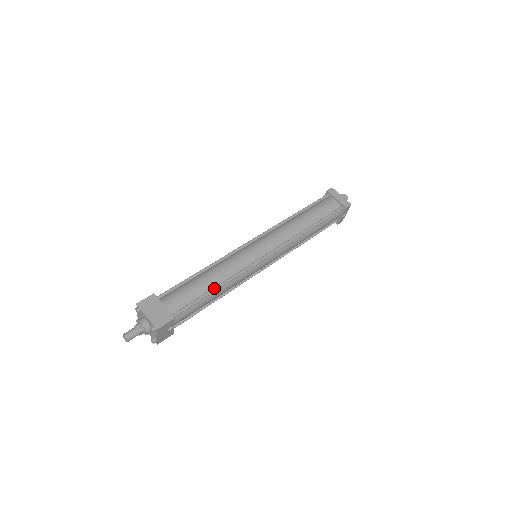
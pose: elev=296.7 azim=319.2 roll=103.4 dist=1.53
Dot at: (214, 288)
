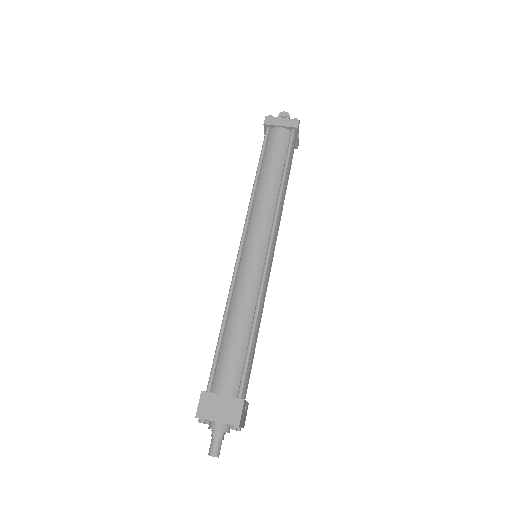
Dot at: (251, 332)
